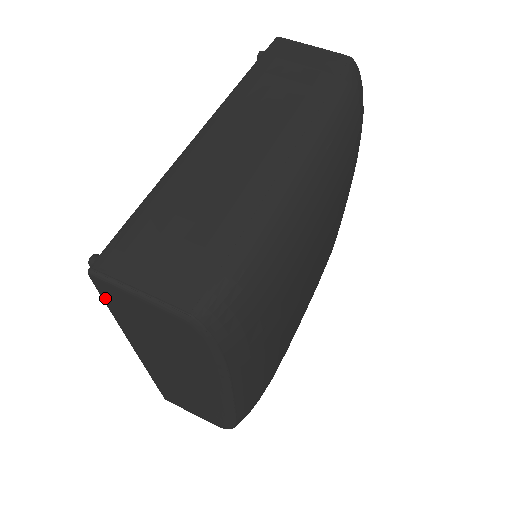
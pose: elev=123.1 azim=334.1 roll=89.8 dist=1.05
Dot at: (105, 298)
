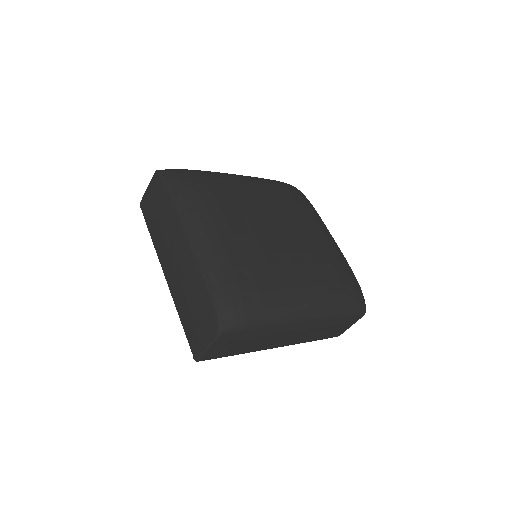
Dot at: (145, 216)
